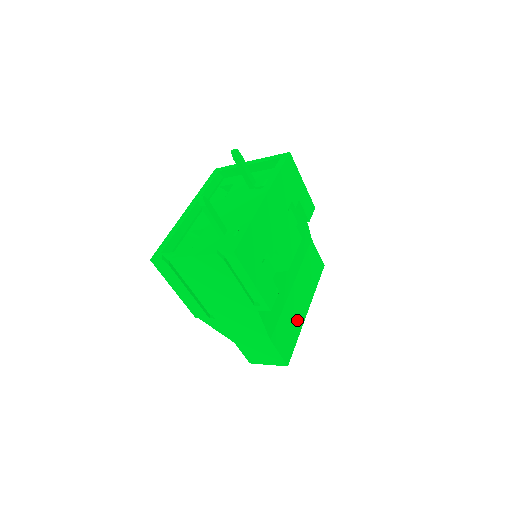
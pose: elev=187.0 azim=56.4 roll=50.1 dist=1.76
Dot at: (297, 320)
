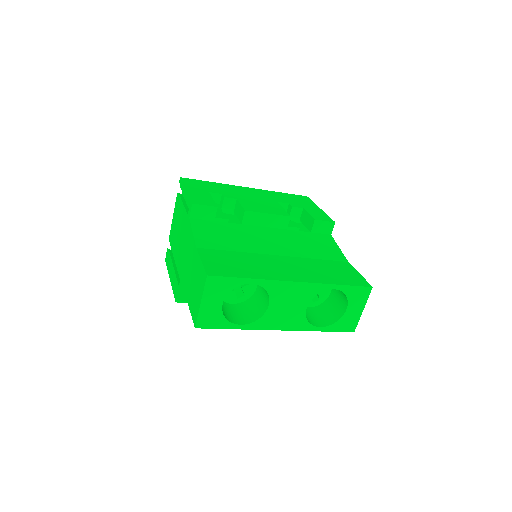
Dot at: (264, 271)
